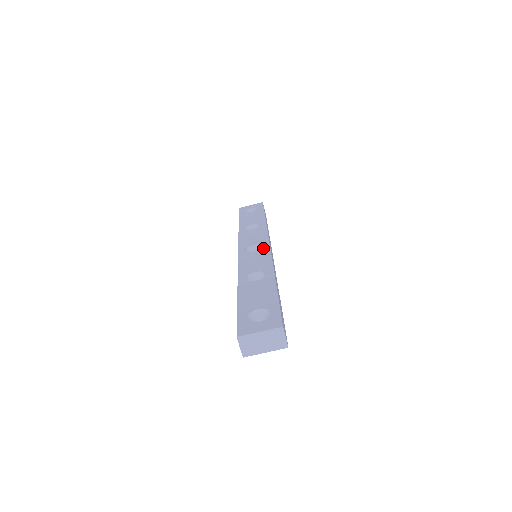
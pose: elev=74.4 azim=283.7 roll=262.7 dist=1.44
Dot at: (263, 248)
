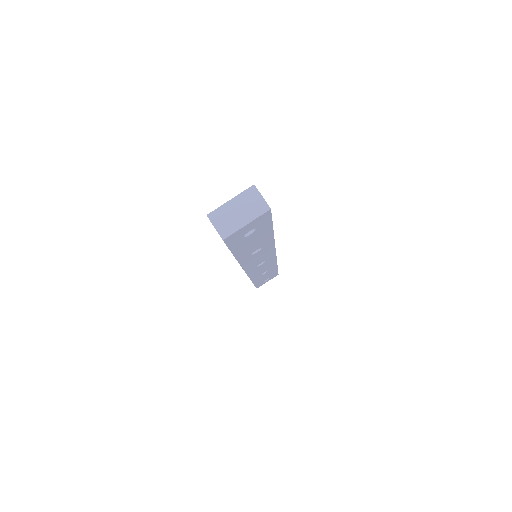
Dot at: occluded
